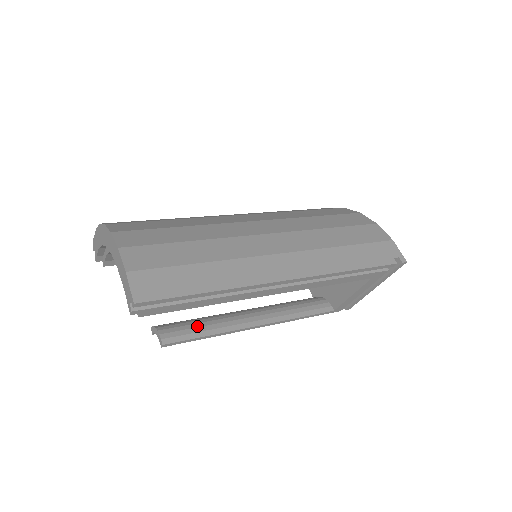
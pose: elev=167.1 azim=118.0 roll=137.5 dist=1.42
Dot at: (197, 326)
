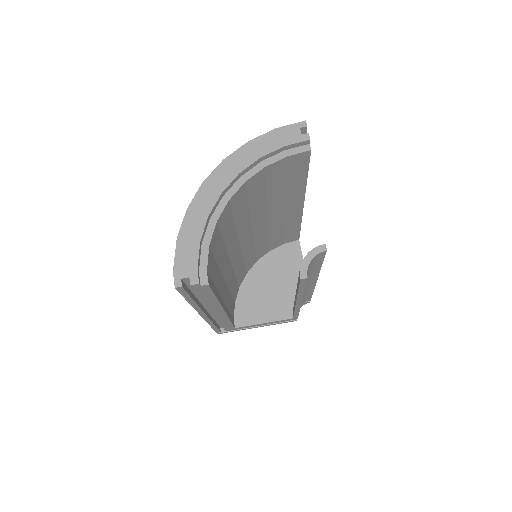
Dot at: occluded
